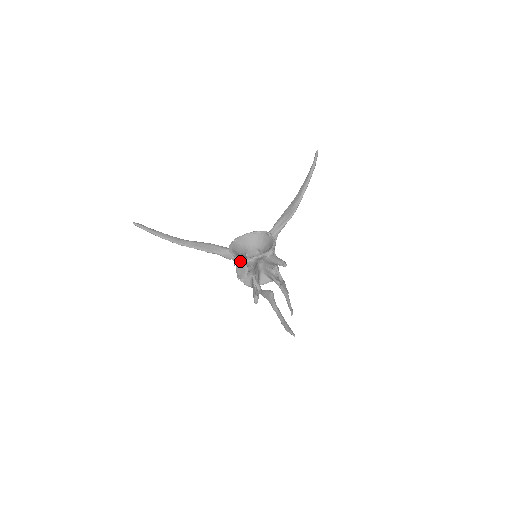
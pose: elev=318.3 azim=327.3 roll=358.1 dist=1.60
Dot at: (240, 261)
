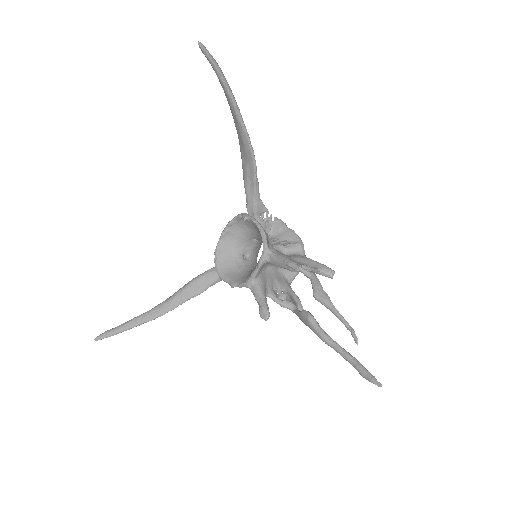
Dot at: occluded
